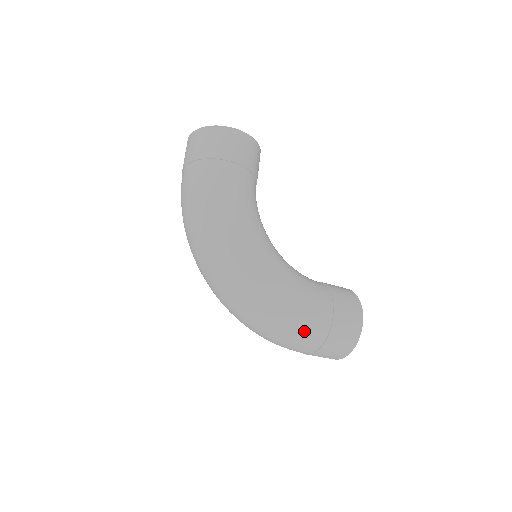
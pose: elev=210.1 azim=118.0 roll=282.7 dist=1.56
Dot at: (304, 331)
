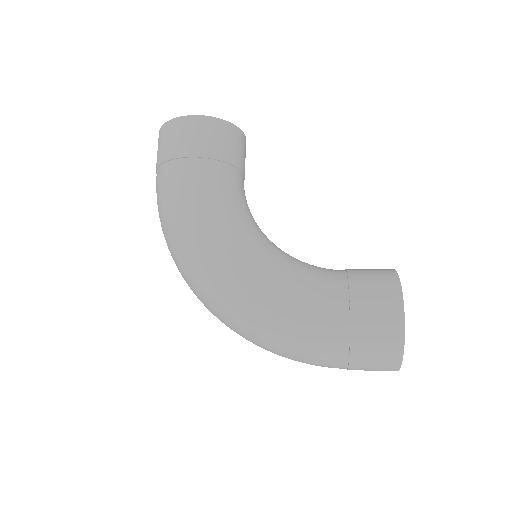
Dot at: (312, 345)
